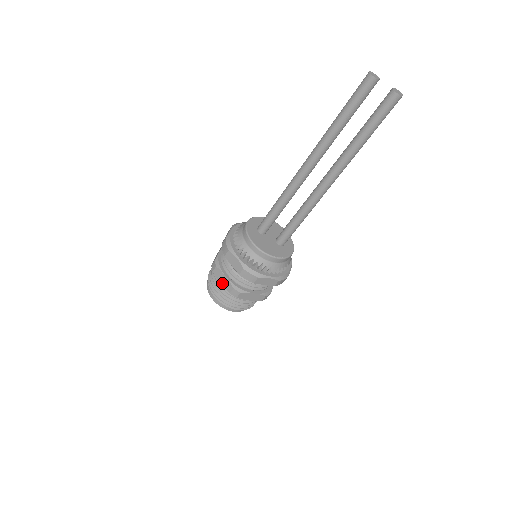
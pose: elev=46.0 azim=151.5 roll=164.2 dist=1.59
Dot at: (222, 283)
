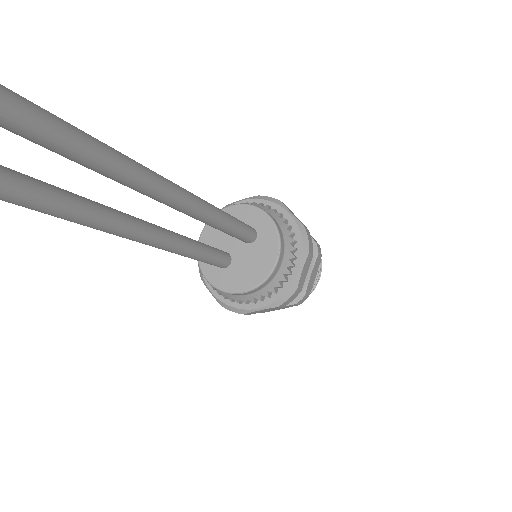
Dot at: occluded
